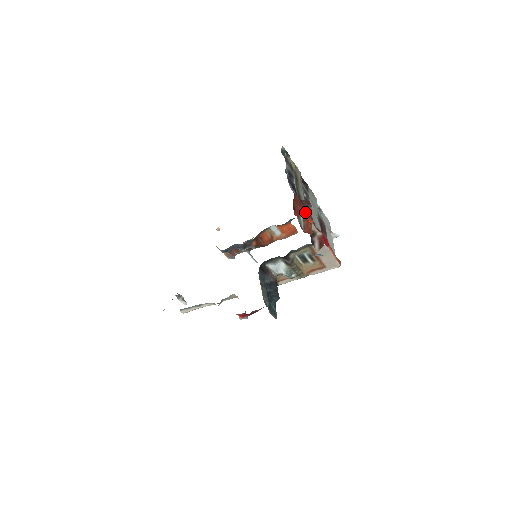
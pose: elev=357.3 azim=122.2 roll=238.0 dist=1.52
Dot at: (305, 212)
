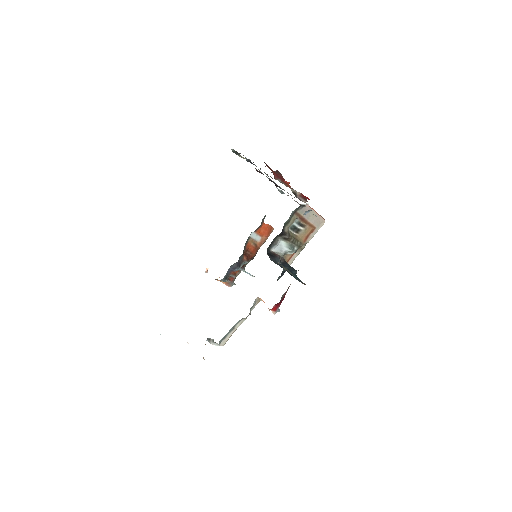
Dot at: (280, 178)
